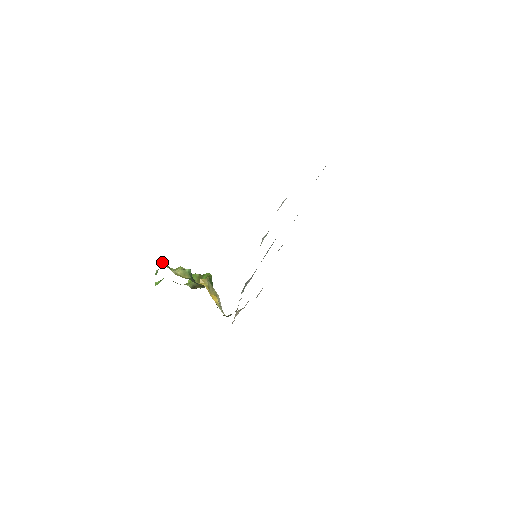
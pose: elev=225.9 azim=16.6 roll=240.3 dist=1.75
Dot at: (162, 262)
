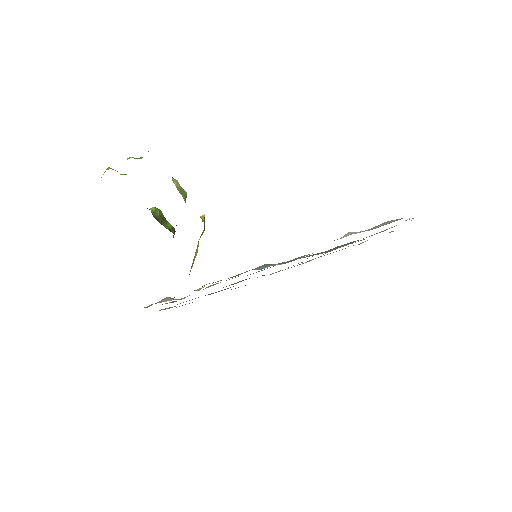
Dot at: occluded
